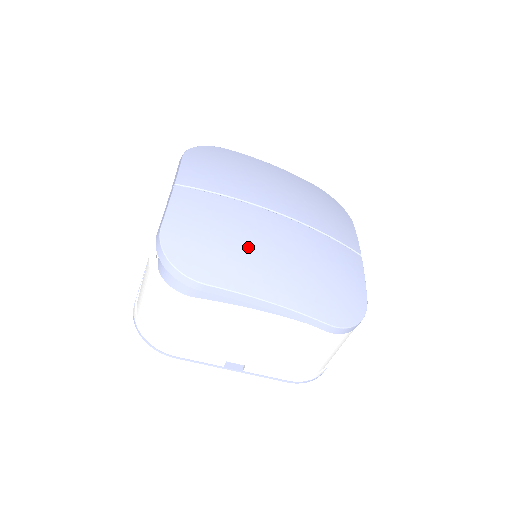
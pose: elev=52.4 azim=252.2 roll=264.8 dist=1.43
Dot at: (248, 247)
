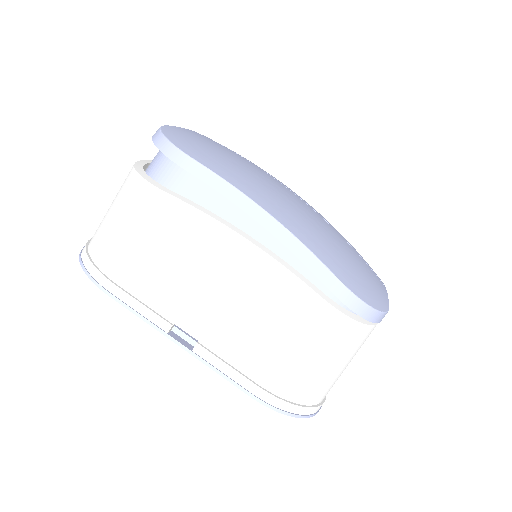
Dot at: (256, 177)
